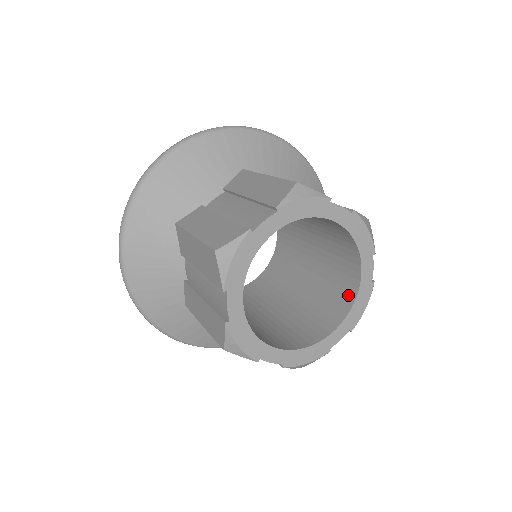
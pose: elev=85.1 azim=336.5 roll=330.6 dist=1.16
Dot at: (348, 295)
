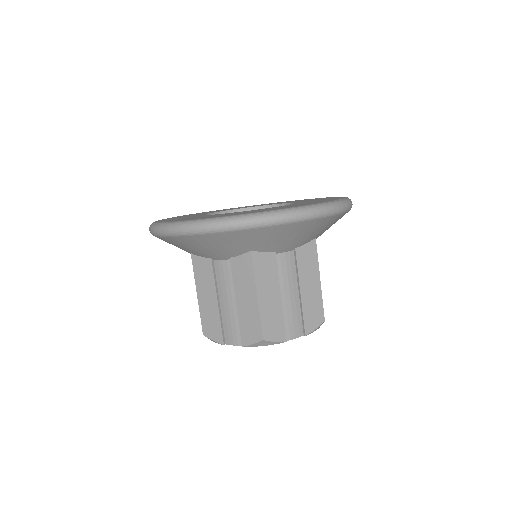
Dot at: occluded
